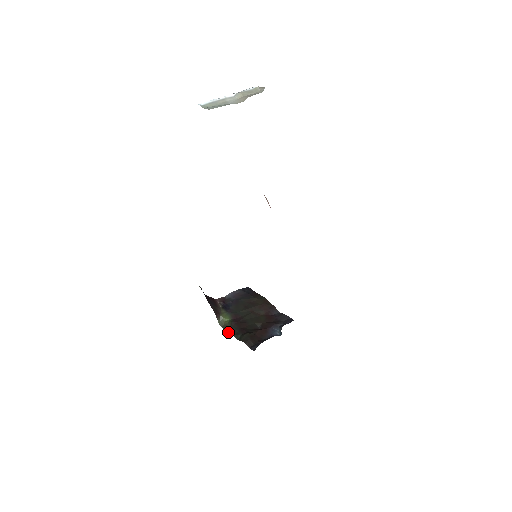
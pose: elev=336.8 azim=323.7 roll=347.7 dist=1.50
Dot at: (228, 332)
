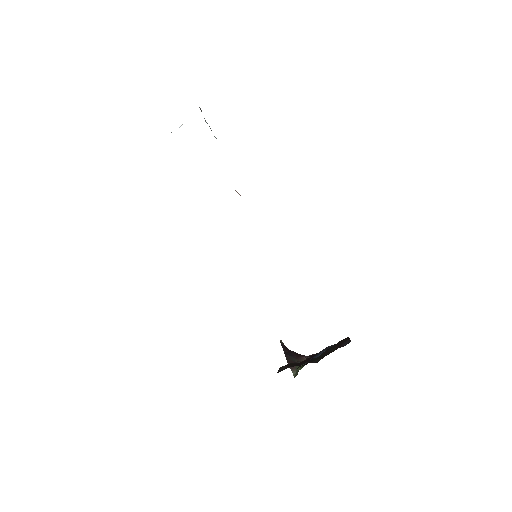
Dot at: occluded
